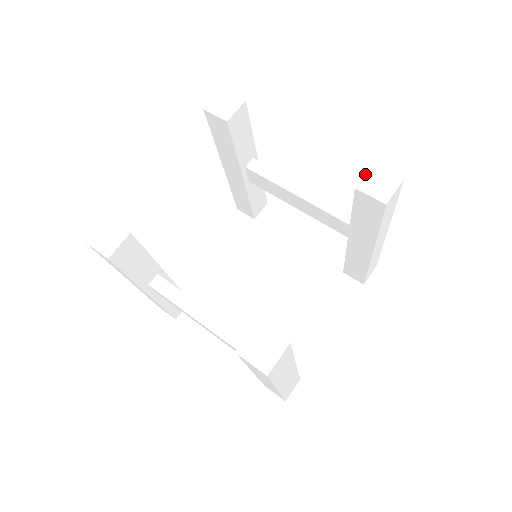
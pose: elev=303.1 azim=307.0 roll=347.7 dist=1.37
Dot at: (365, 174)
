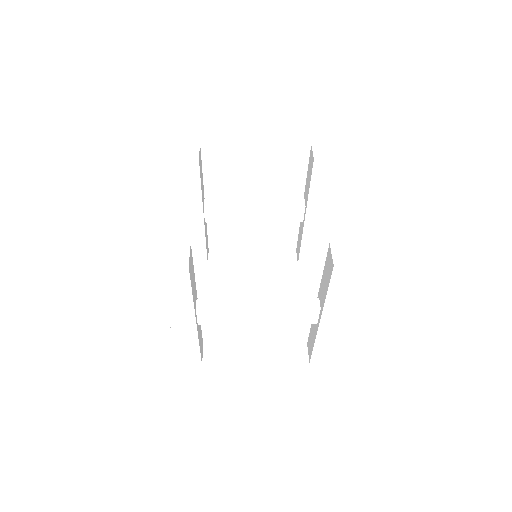
Dot at: (312, 151)
